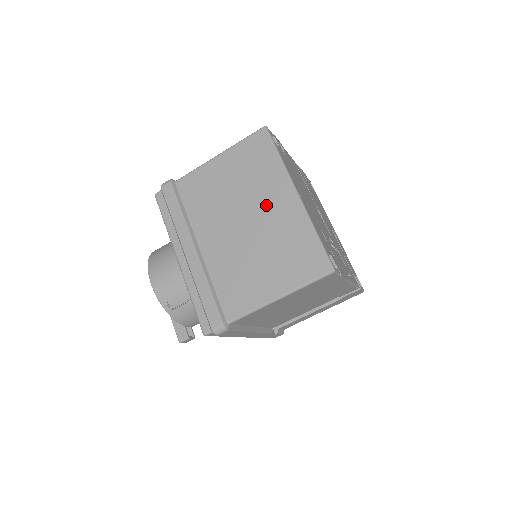
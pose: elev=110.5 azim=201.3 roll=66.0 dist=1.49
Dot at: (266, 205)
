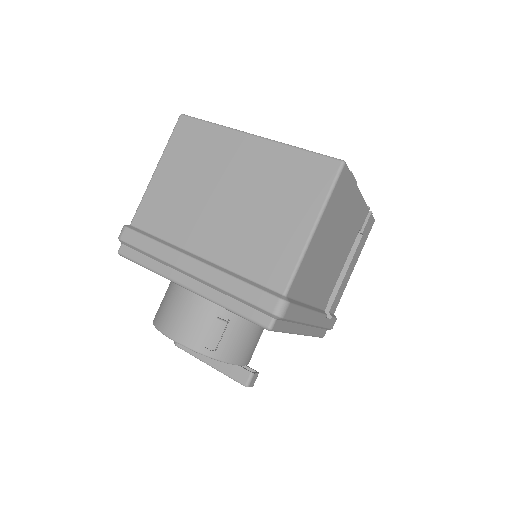
Dot at: (234, 168)
